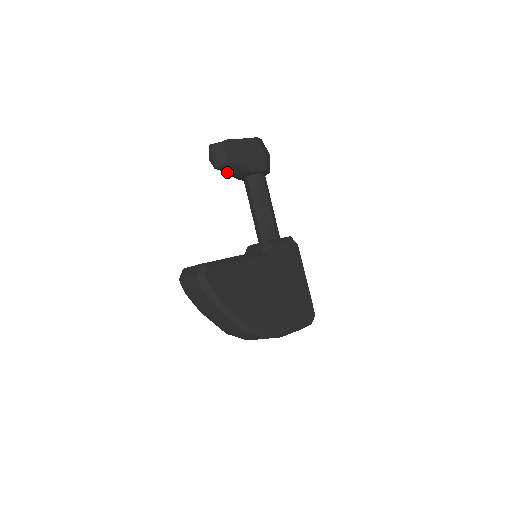
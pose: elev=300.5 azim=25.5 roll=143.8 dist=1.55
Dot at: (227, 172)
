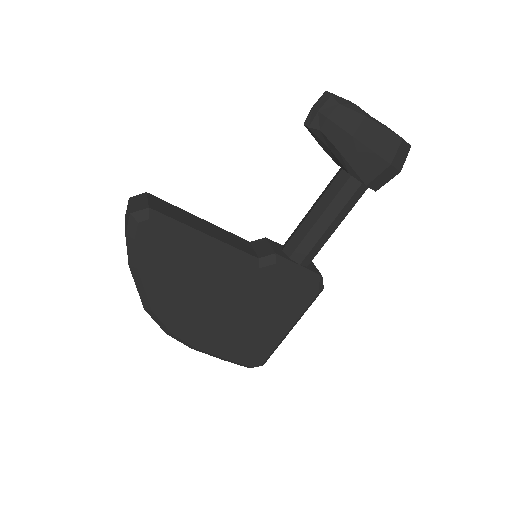
Dot at: occluded
